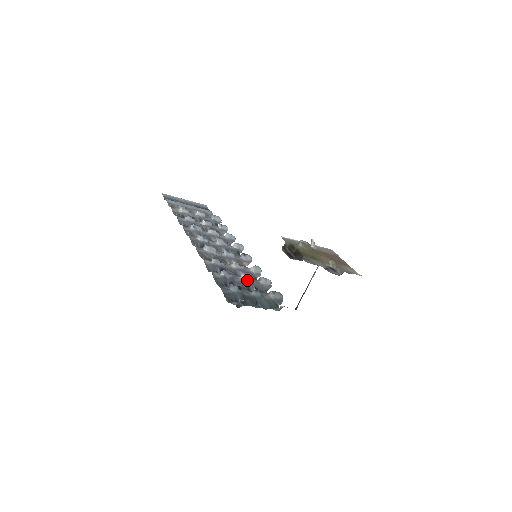
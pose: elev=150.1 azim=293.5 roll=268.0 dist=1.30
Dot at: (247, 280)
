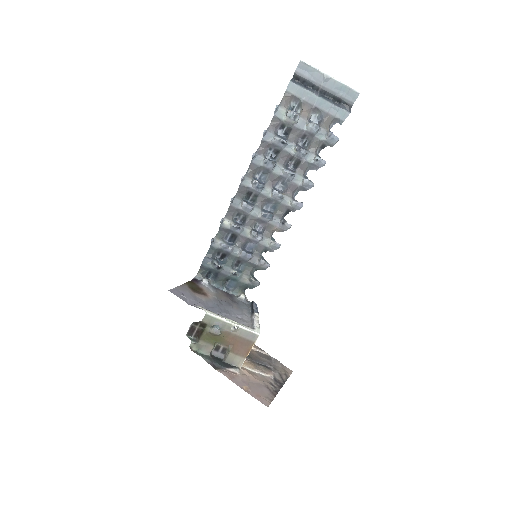
Dot at: (243, 258)
